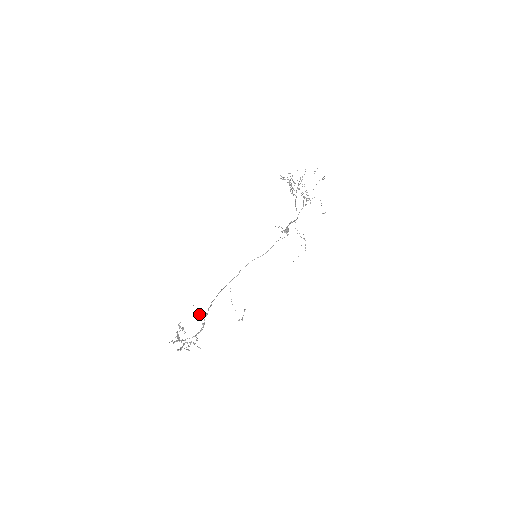
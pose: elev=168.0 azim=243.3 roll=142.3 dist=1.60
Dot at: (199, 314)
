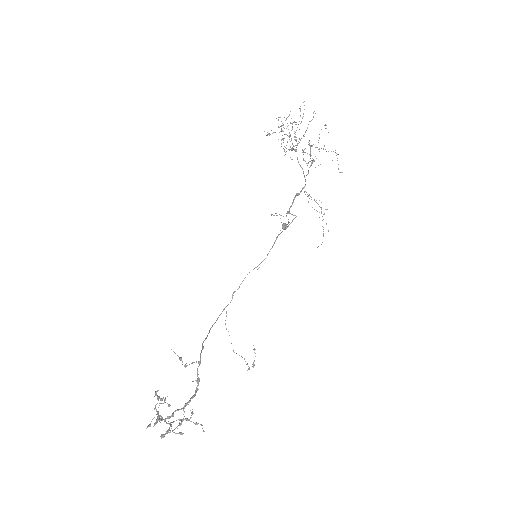
Dot at: (187, 365)
